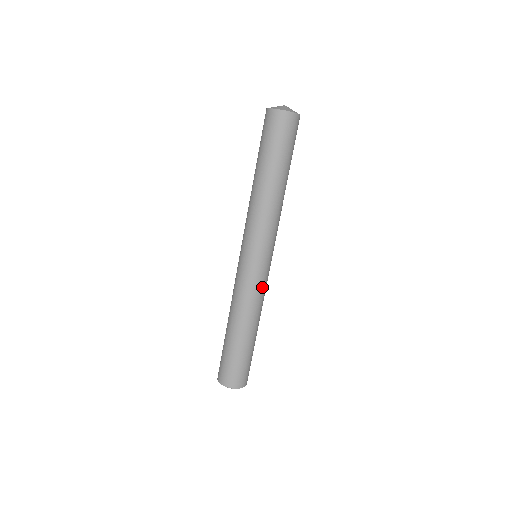
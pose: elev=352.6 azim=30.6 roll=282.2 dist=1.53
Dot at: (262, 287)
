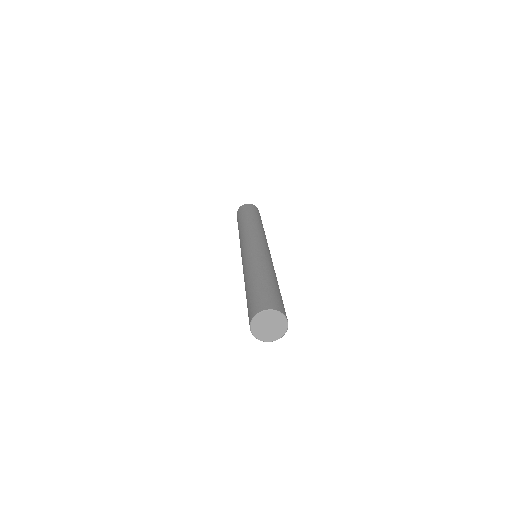
Dot at: (258, 253)
